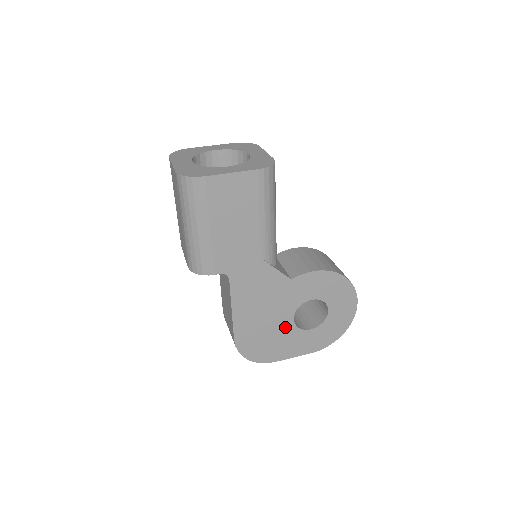
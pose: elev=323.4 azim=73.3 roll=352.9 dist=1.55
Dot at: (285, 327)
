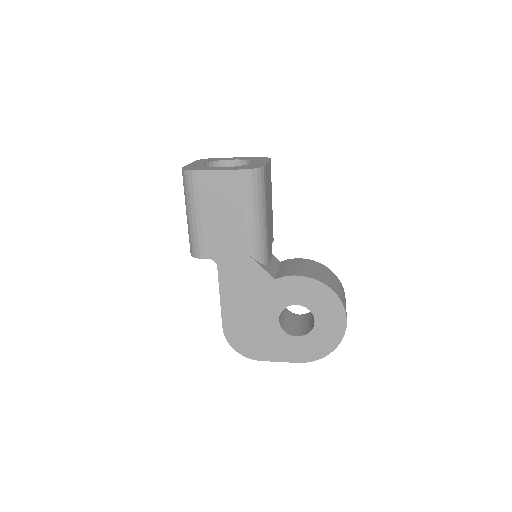
Dot at: (271, 327)
